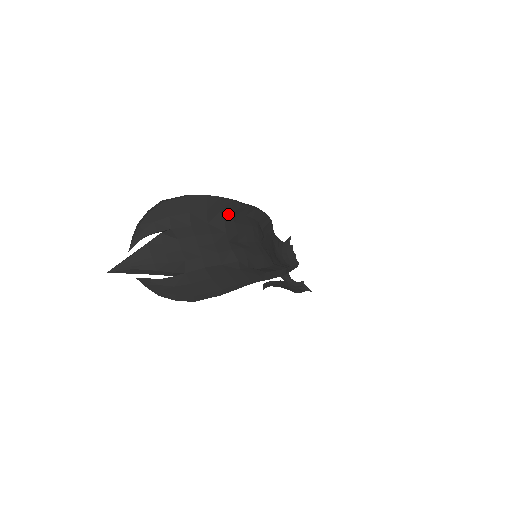
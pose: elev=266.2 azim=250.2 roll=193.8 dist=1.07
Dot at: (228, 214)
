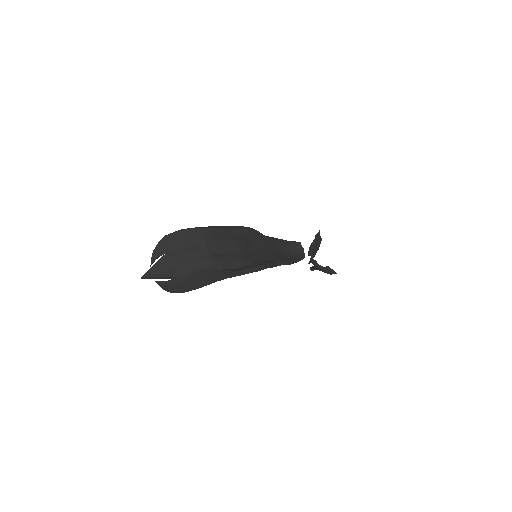
Dot at: (210, 237)
